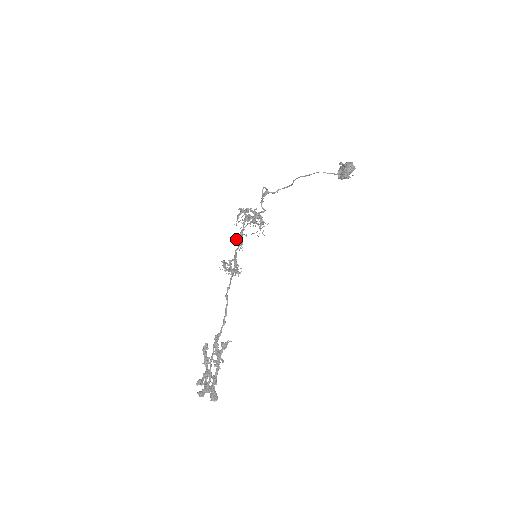
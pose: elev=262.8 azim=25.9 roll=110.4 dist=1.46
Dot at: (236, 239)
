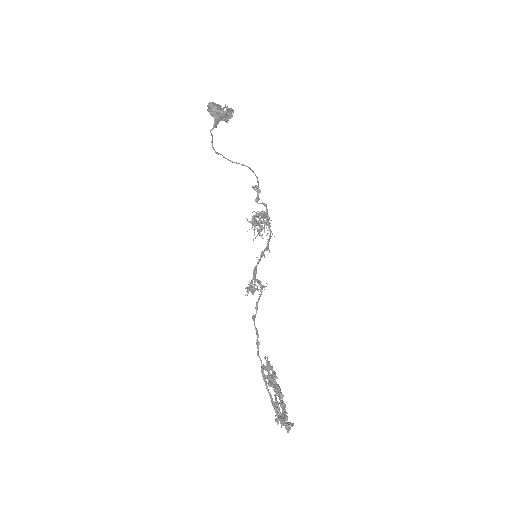
Dot at: (269, 250)
